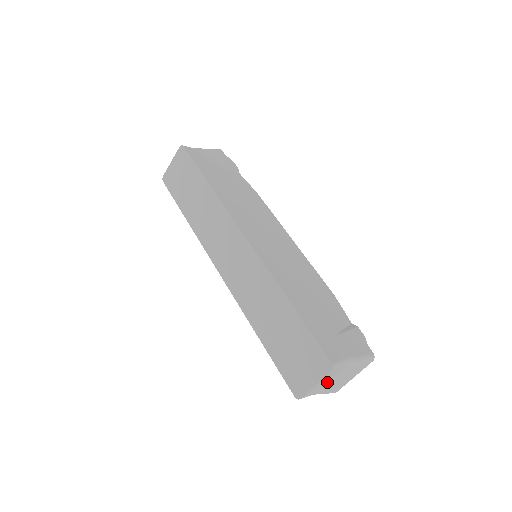
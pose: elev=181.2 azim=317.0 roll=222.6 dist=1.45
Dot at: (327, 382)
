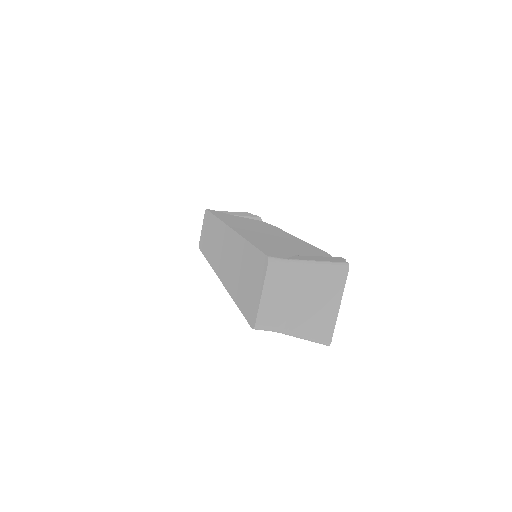
Dot at: (288, 302)
